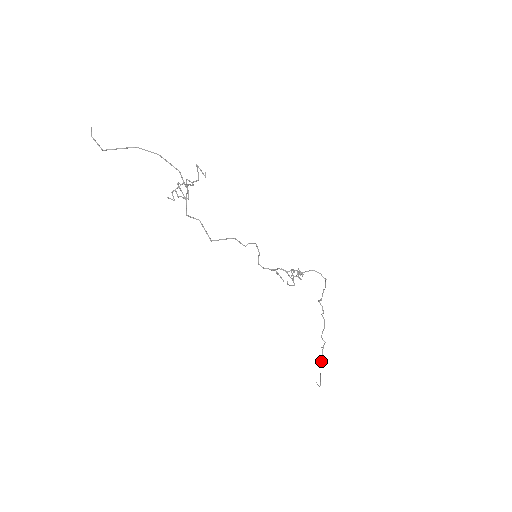
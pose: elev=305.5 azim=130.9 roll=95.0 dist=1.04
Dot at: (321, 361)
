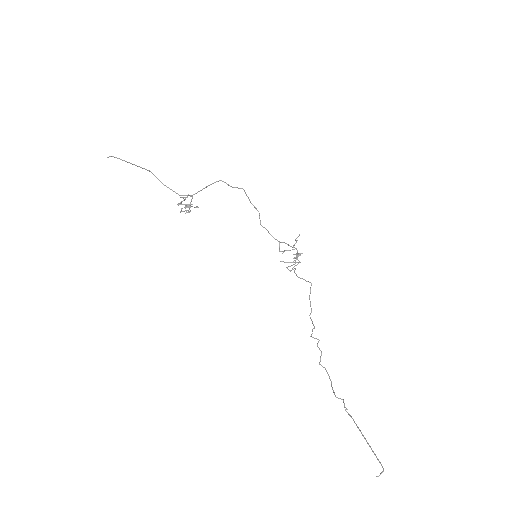
Dot at: (357, 426)
